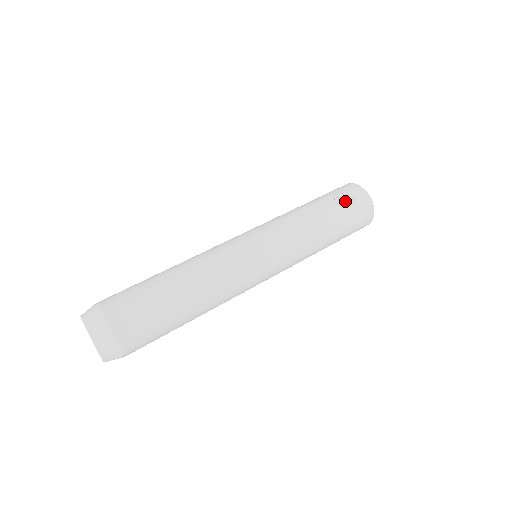
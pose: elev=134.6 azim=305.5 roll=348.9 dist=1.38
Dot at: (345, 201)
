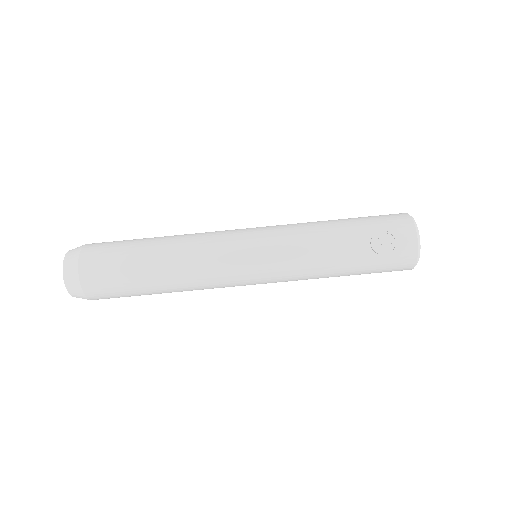
Dot at: (383, 245)
